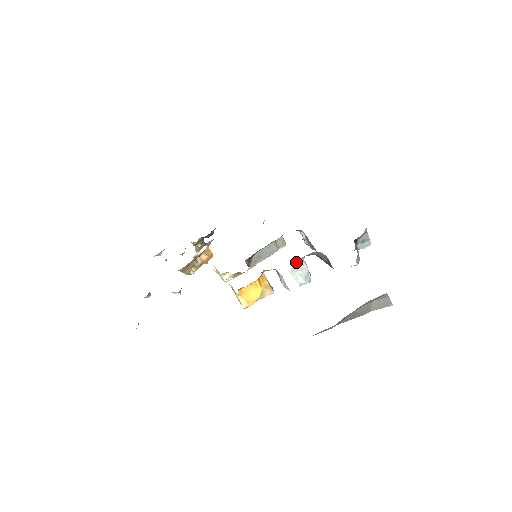
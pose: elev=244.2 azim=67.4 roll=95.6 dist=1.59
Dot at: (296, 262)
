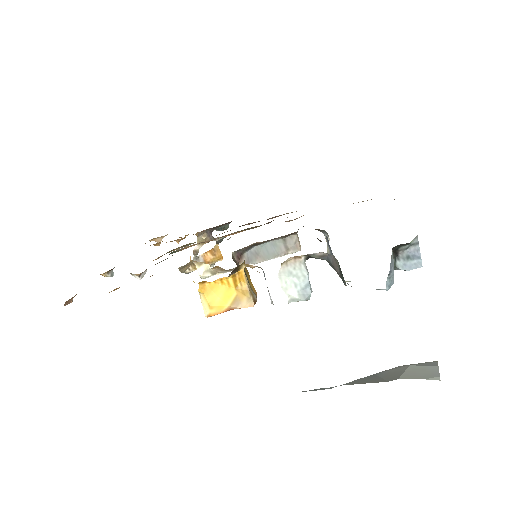
Dot at: (290, 260)
